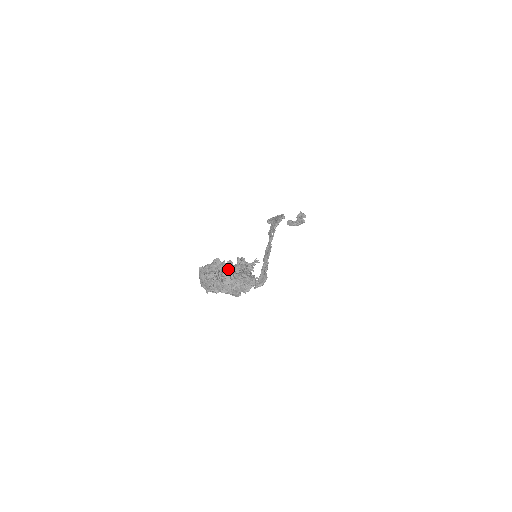
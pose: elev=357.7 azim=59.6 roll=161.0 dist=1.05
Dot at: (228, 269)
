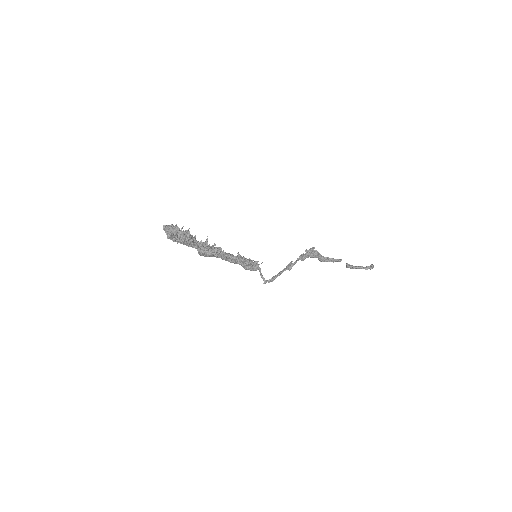
Dot at: (184, 231)
